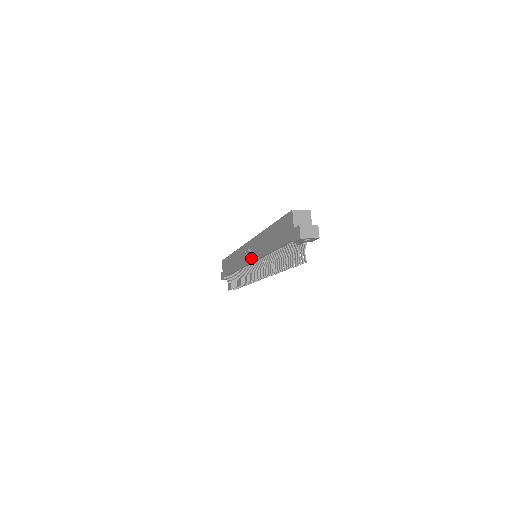
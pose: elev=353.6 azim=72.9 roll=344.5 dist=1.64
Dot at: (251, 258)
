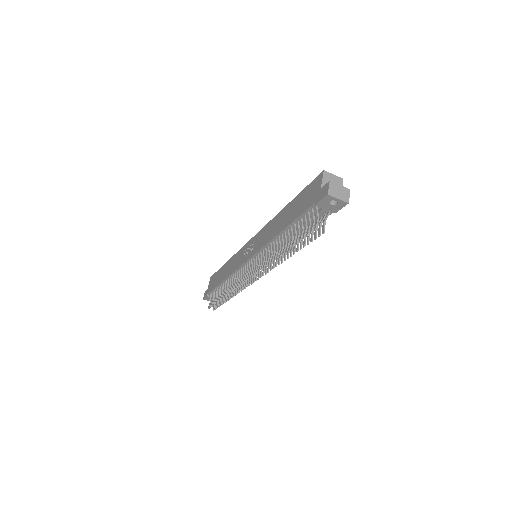
Dot at: (251, 253)
